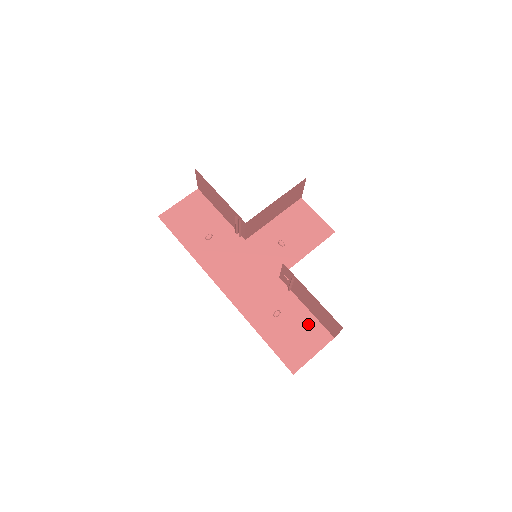
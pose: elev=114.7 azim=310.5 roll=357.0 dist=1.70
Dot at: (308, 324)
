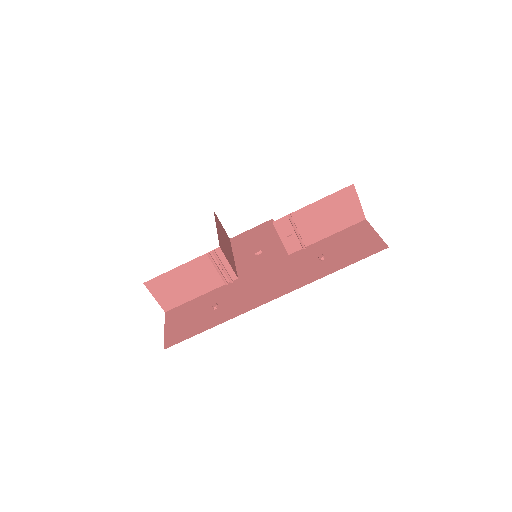
Dot at: (344, 236)
